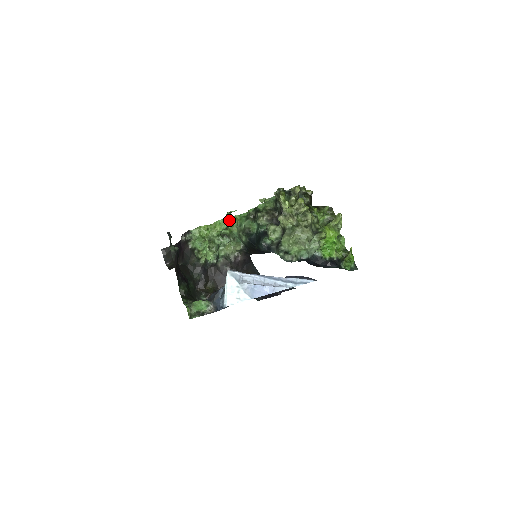
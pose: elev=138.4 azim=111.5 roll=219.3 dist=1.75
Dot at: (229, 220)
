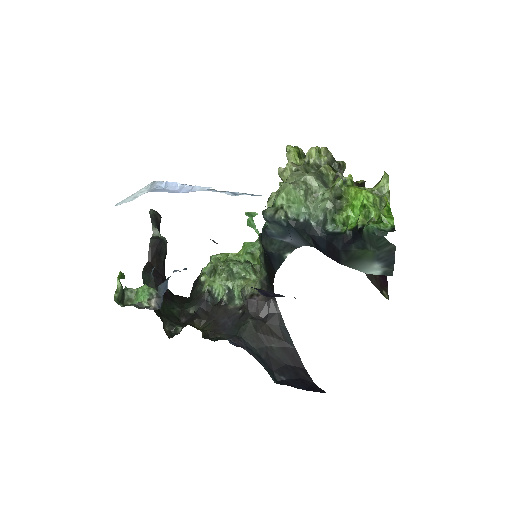
Dot at: (256, 240)
